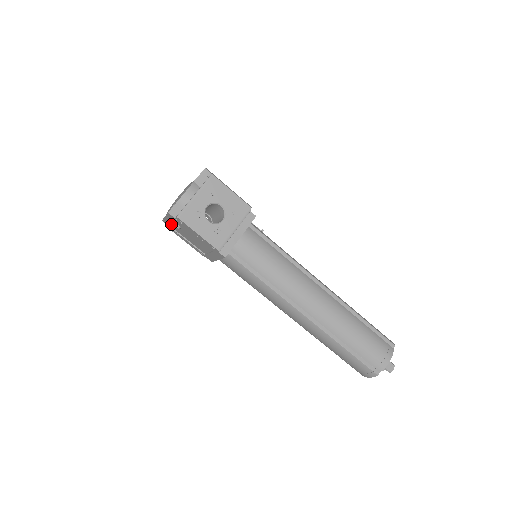
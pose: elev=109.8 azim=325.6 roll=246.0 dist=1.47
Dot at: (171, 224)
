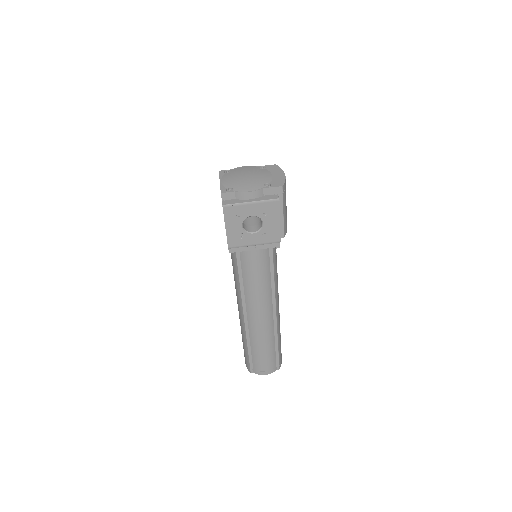
Dot at: occluded
